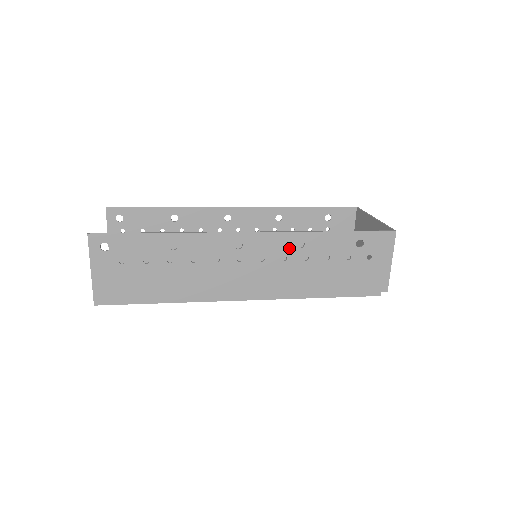
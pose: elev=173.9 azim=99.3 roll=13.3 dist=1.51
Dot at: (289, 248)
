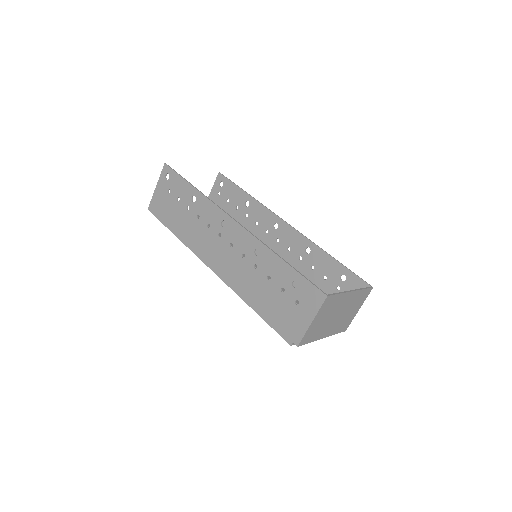
Dot at: (250, 249)
